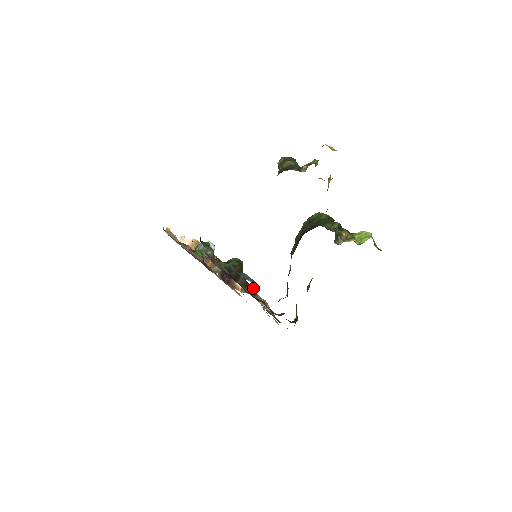
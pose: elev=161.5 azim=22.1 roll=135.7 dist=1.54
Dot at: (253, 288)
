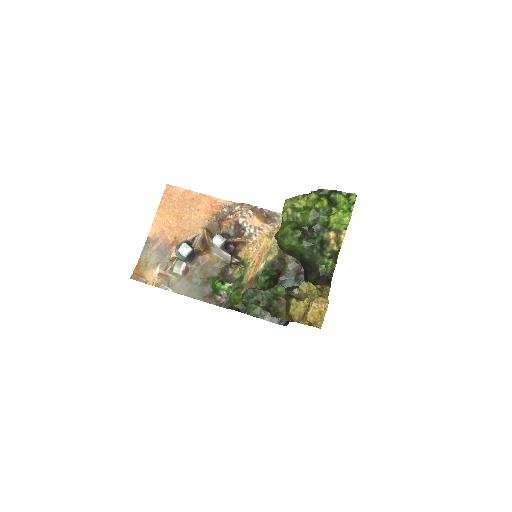
Dot at: (276, 255)
